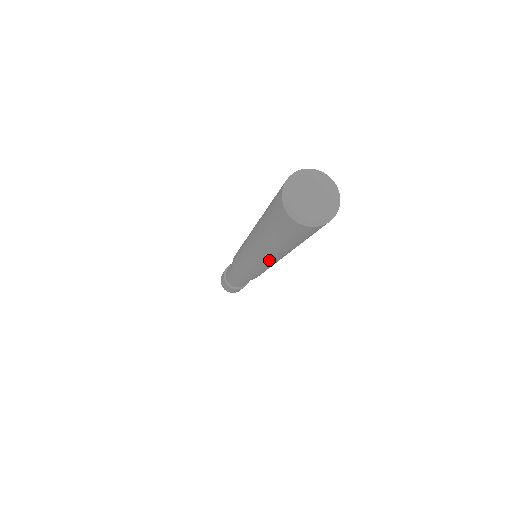
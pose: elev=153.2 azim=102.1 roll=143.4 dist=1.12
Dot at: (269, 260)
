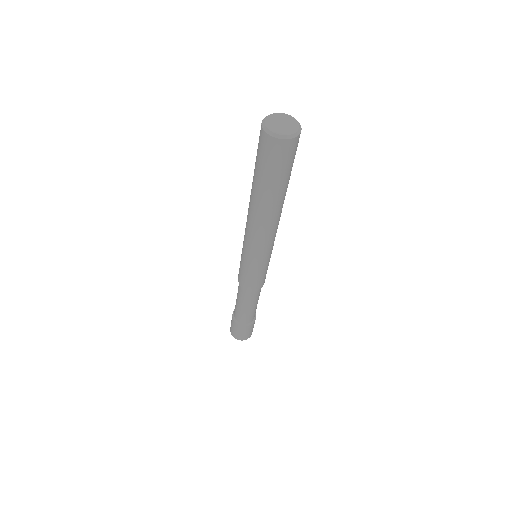
Dot at: (272, 226)
